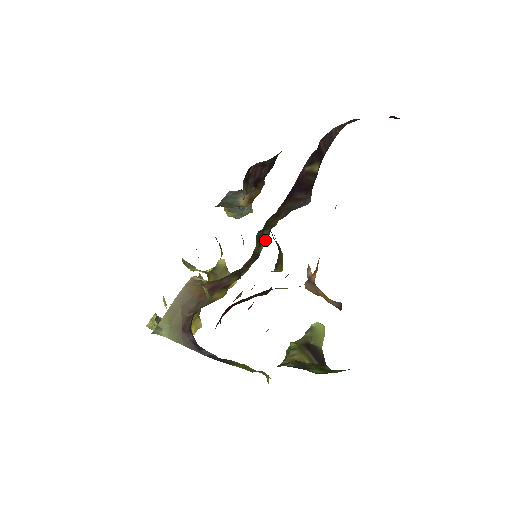
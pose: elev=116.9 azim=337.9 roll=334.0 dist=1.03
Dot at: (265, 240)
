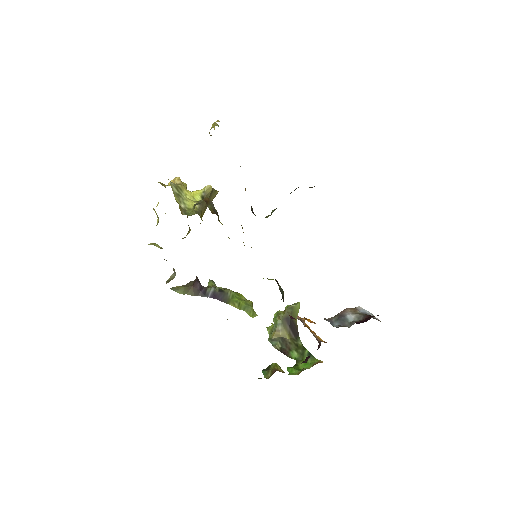
Dot at: occluded
